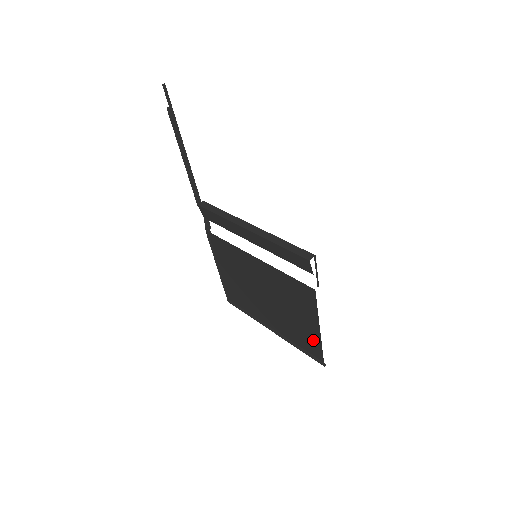
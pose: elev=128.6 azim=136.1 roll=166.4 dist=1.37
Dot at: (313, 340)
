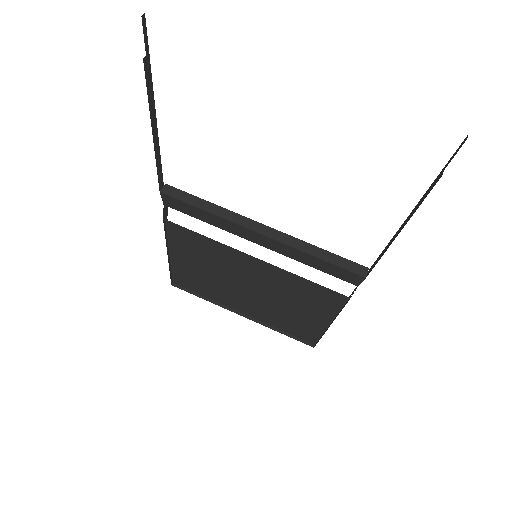
Dot at: (310, 330)
